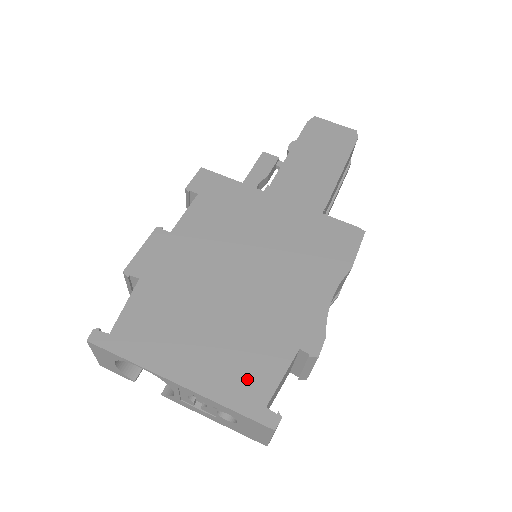
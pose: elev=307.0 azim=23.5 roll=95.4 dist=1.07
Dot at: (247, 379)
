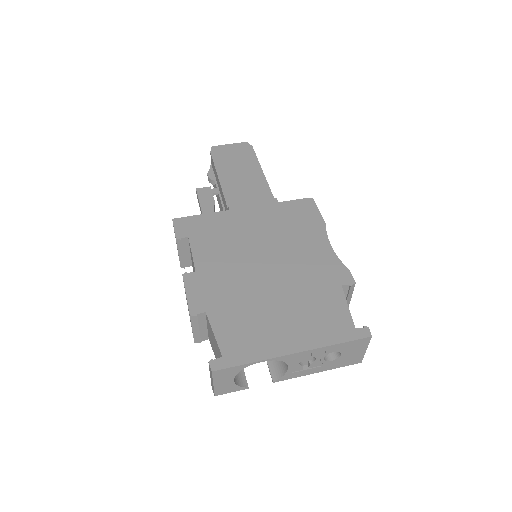
Dot at: (330, 322)
